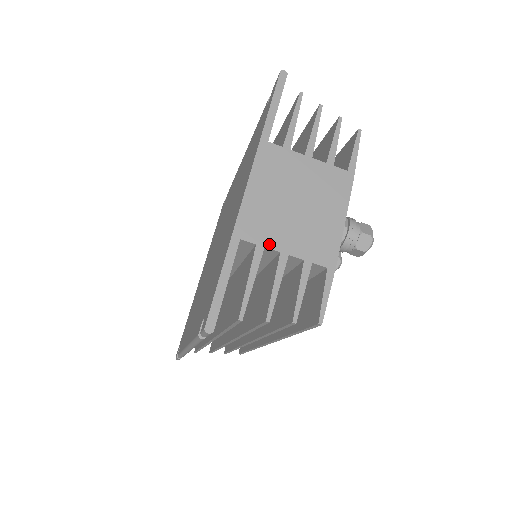
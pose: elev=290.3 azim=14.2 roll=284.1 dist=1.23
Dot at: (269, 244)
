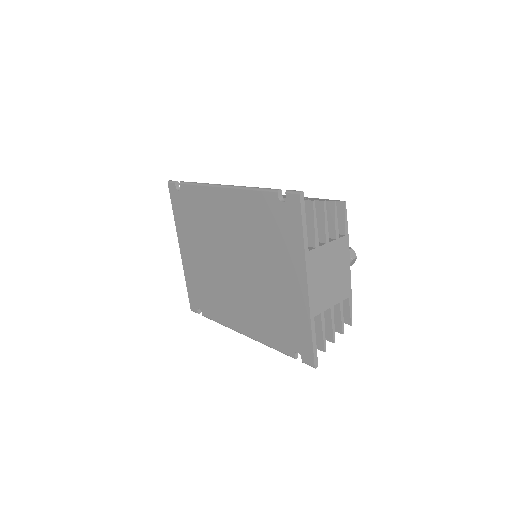
Dot at: (325, 308)
